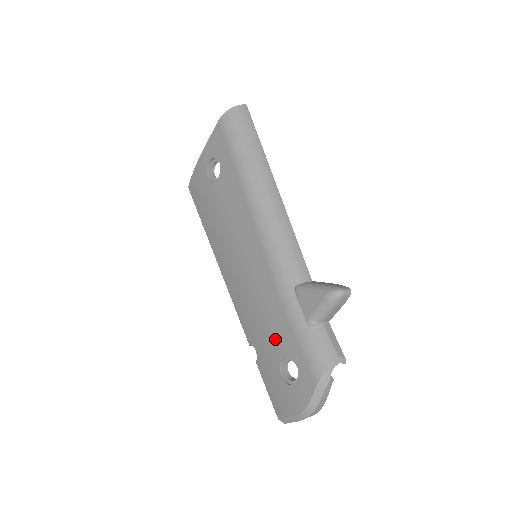
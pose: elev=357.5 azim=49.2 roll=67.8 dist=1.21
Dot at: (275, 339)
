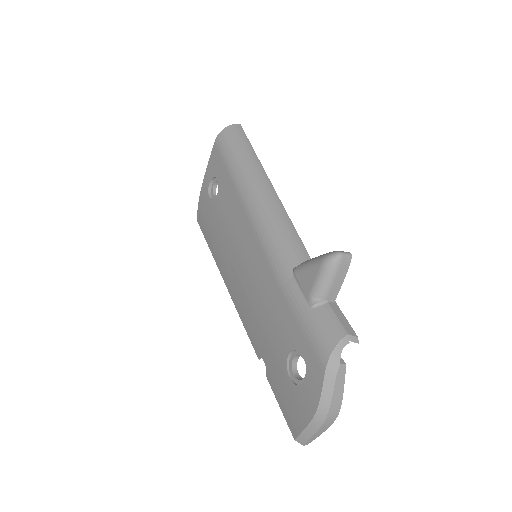
Dot at: (279, 335)
